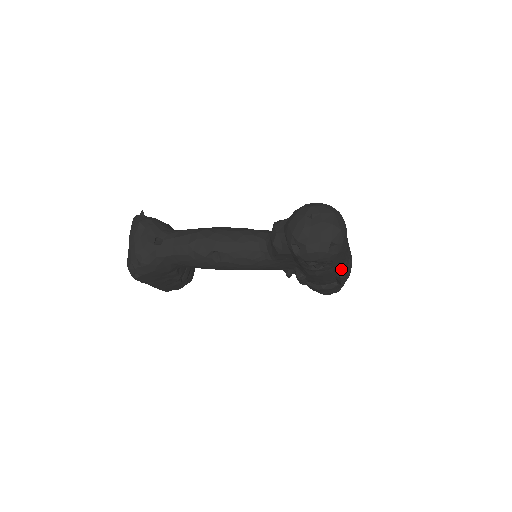
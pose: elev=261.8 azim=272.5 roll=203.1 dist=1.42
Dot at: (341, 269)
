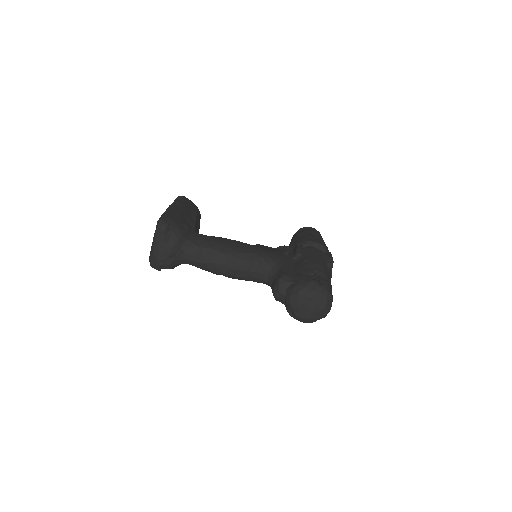
Dot at: occluded
